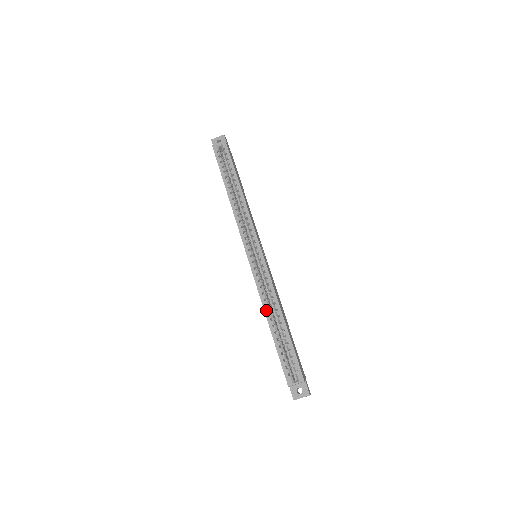
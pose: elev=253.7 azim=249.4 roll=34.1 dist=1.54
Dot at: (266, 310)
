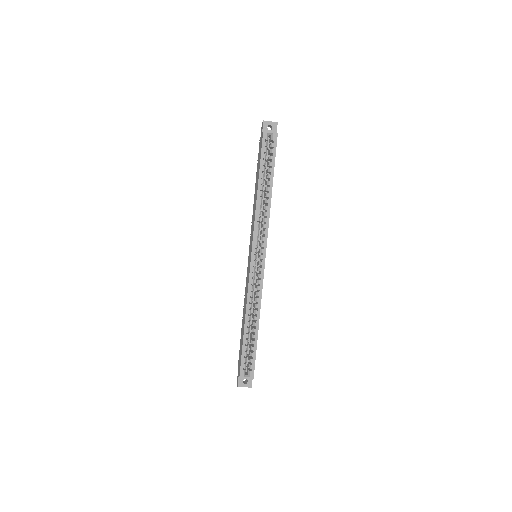
Dot at: (248, 312)
